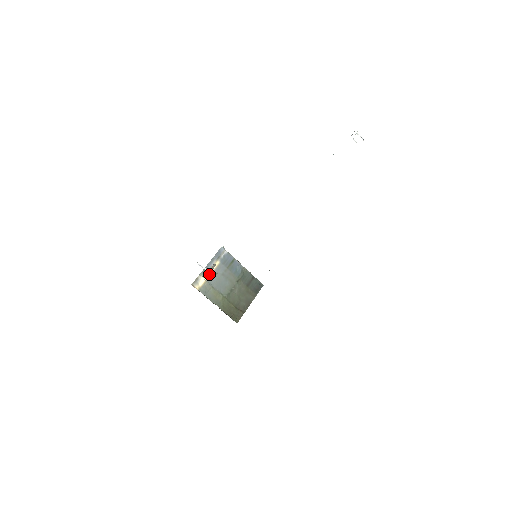
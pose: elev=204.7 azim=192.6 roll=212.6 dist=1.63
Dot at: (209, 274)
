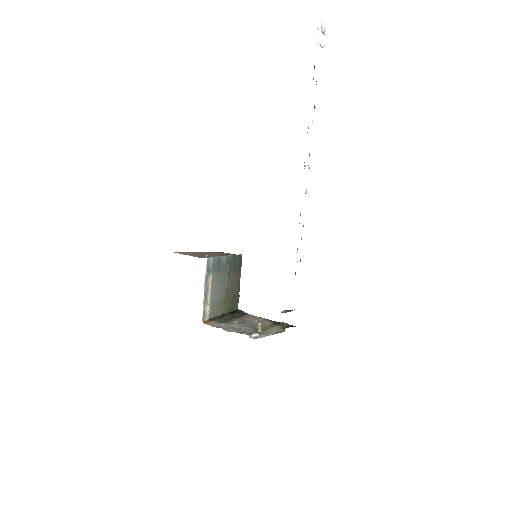
Dot at: (209, 295)
